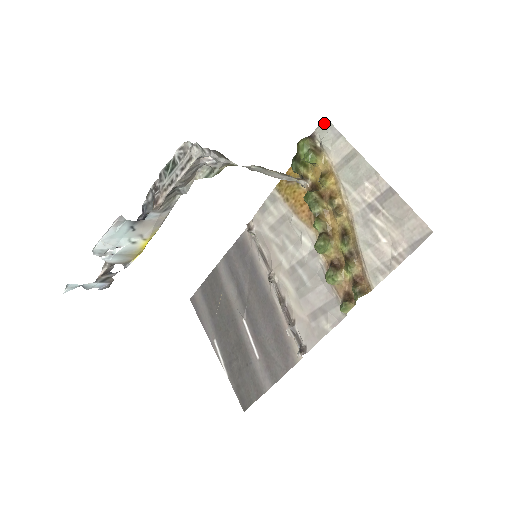
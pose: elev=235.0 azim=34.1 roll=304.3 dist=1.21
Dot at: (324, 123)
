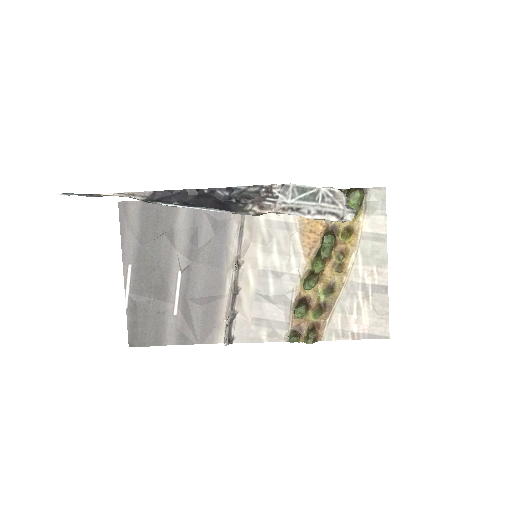
Dot at: (381, 190)
